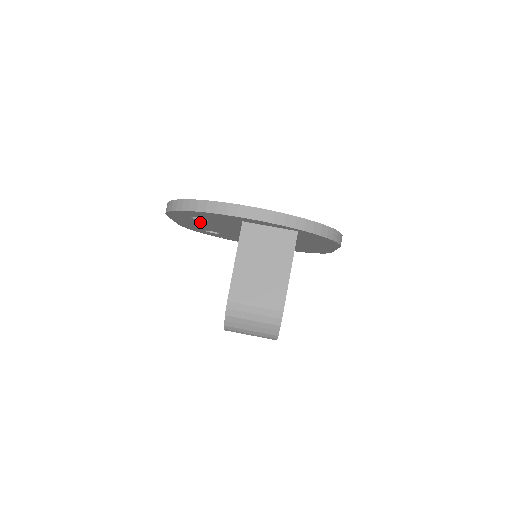
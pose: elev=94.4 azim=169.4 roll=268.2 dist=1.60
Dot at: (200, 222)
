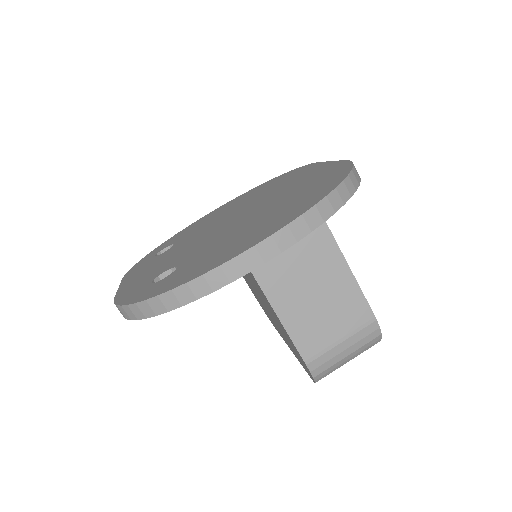
Dot at: occluded
